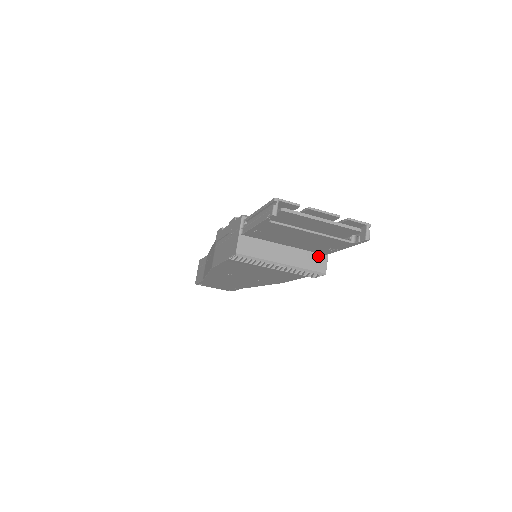
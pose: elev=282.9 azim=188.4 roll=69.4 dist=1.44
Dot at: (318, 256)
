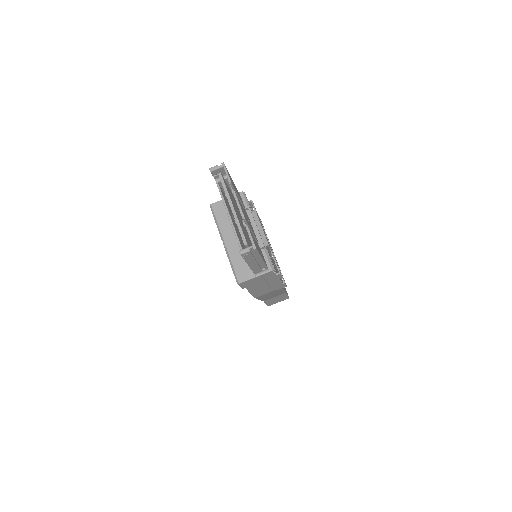
Dot at: occluded
